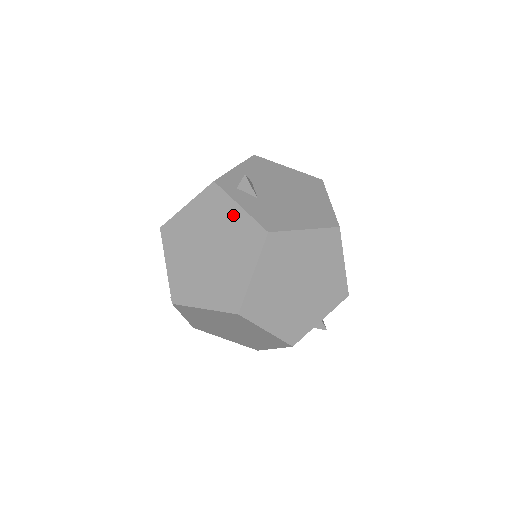
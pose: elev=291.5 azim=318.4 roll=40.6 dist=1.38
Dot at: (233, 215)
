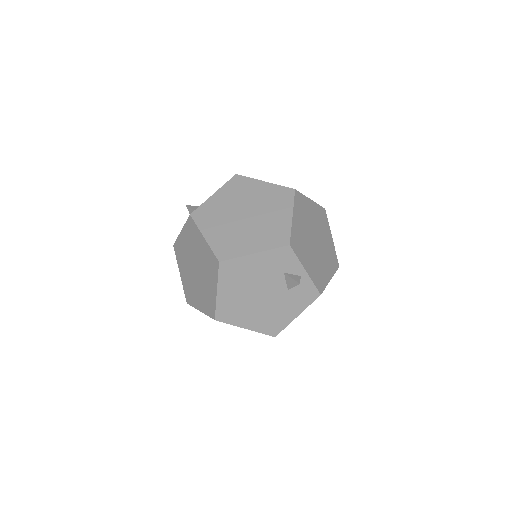
Dot at: occluded
